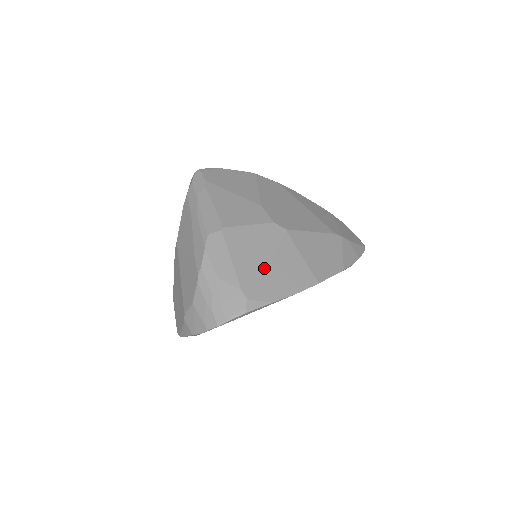
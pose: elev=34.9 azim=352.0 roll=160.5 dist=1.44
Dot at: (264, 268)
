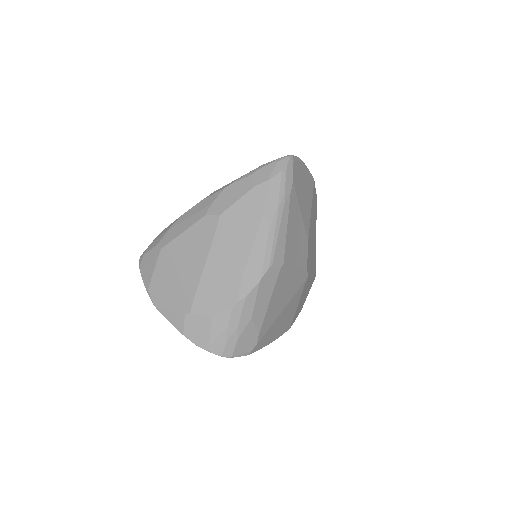
Dot at: (279, 314)
